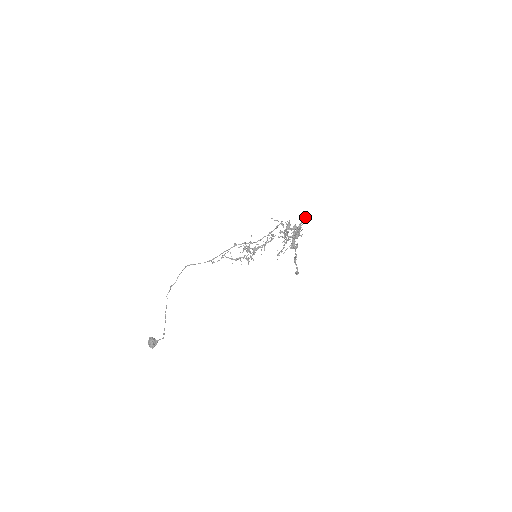
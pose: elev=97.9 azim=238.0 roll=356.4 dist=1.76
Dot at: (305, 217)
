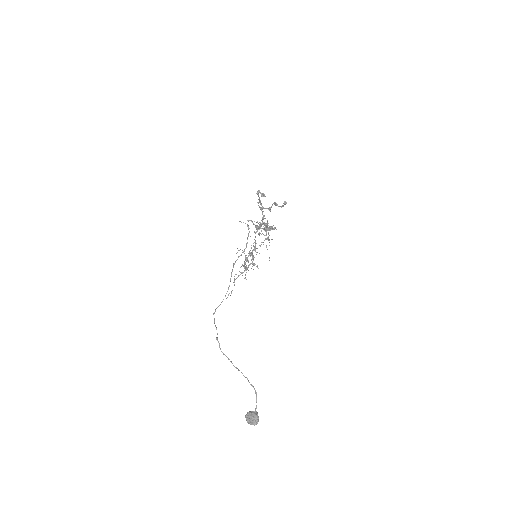
Dot at: occluded
